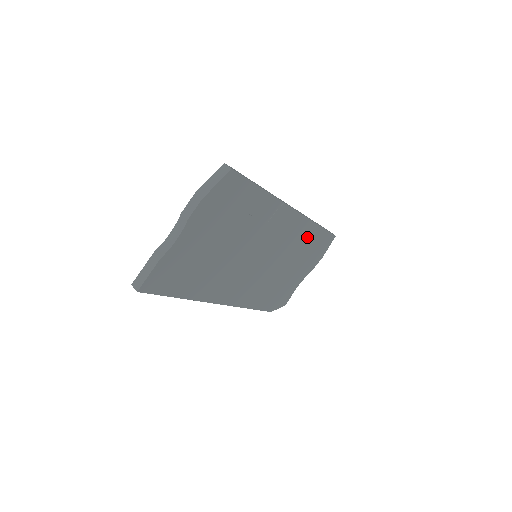
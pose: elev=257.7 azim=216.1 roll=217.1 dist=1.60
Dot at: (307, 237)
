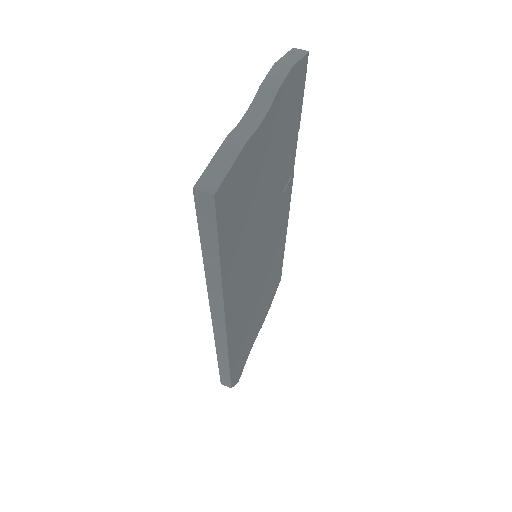
Dot at: (278, 258)
